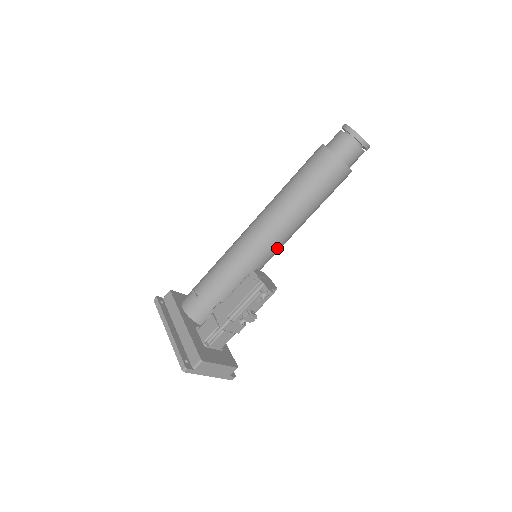
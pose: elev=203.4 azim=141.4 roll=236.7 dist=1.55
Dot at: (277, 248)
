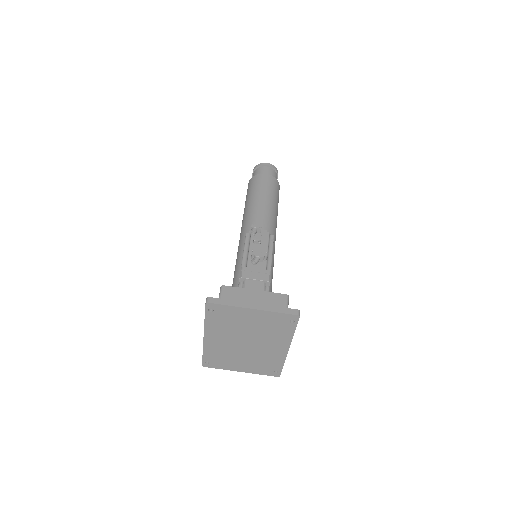
Dot at: occluded
